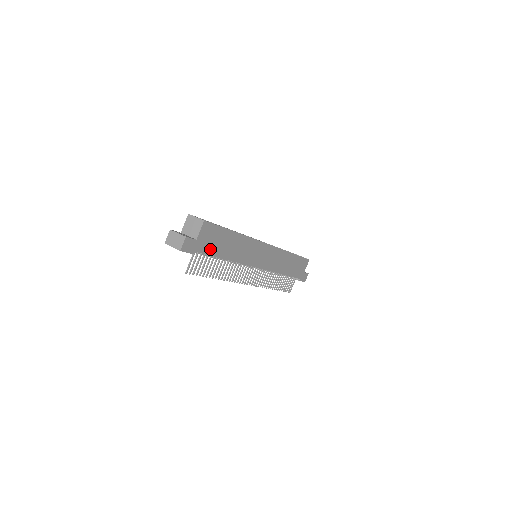
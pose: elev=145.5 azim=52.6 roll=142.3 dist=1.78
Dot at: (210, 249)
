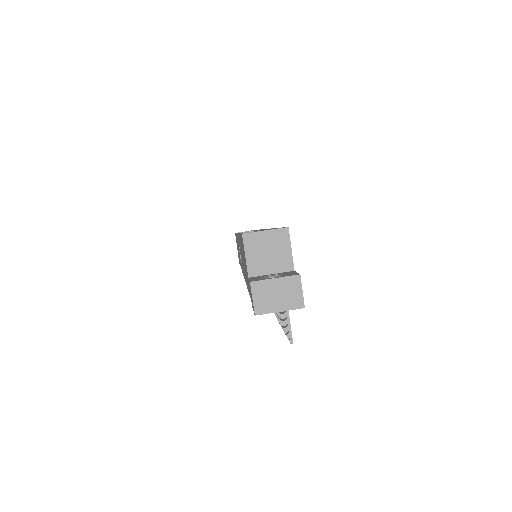
Dot at: occluded
